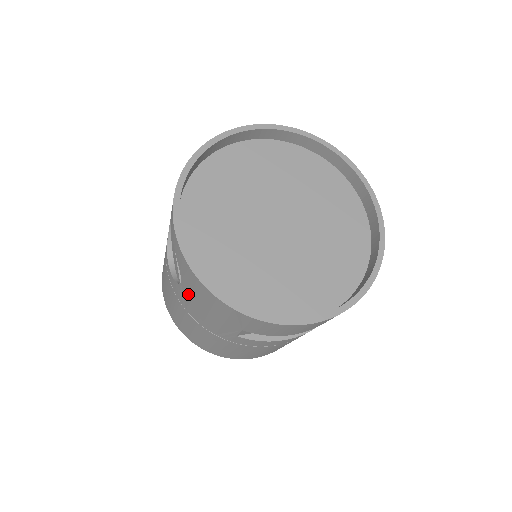
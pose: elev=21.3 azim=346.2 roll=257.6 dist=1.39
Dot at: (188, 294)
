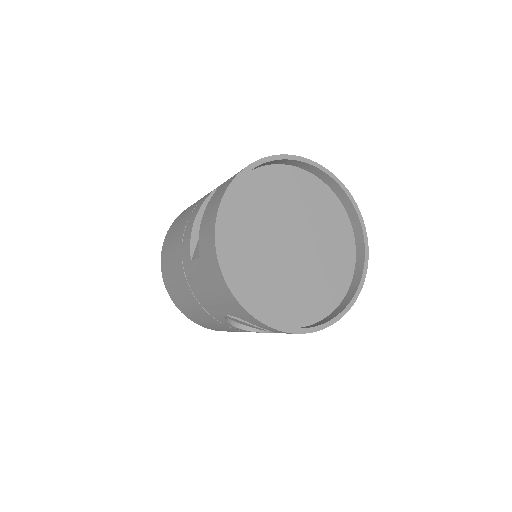
Dot at: occluded
